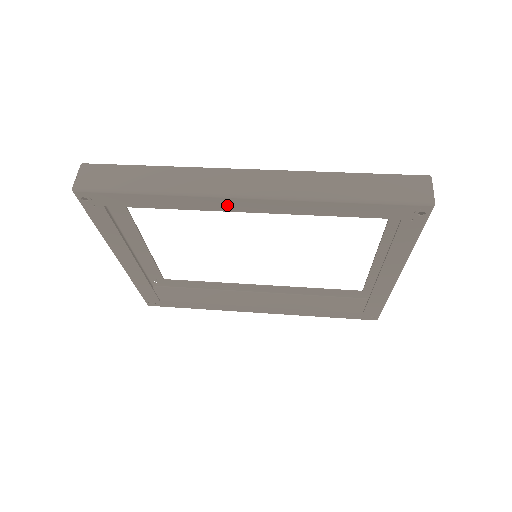
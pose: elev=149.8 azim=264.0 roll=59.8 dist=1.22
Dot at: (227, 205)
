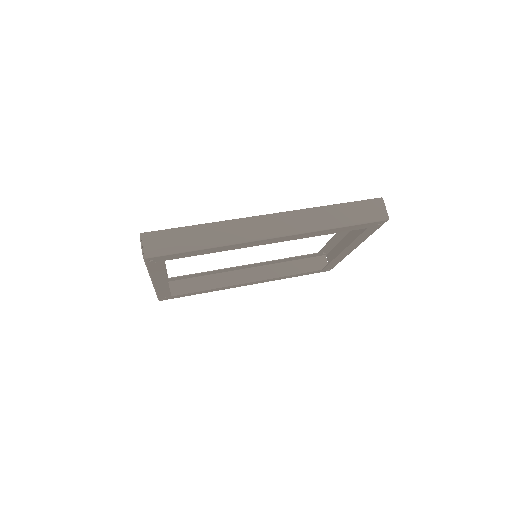
Dot at: (257, 243)
